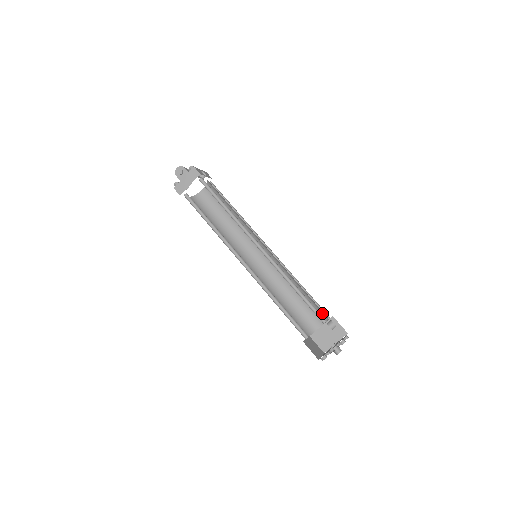
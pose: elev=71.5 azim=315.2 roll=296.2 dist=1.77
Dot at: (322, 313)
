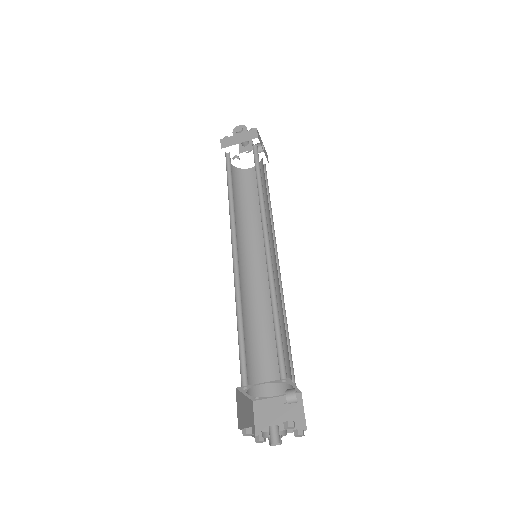
Dot at: (289, 376)
